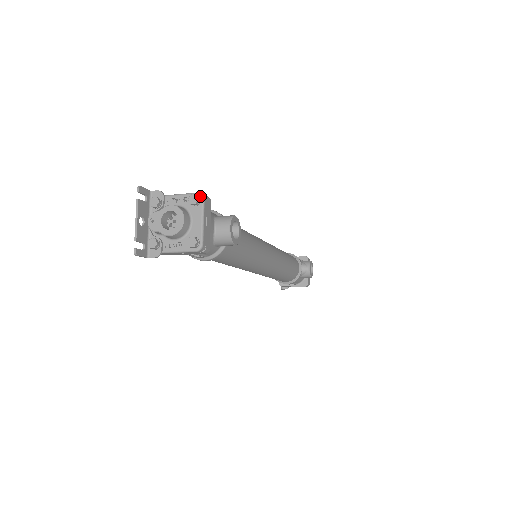
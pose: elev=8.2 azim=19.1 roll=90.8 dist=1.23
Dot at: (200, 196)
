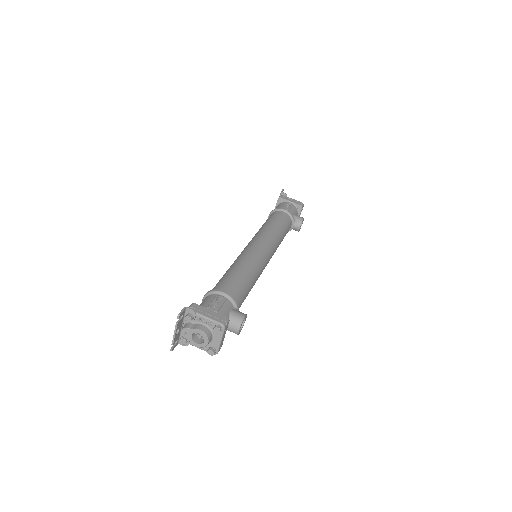
Dot at: (222, 327)
